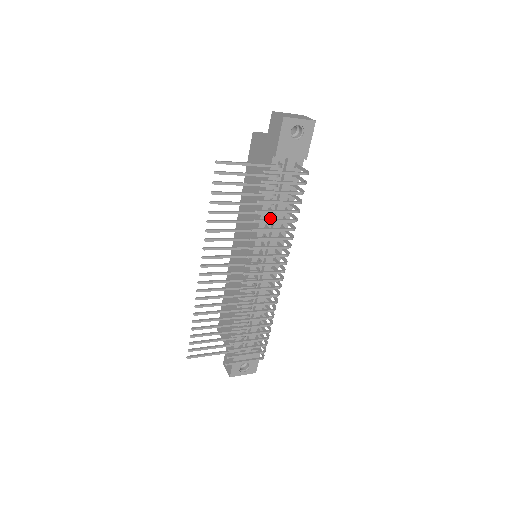
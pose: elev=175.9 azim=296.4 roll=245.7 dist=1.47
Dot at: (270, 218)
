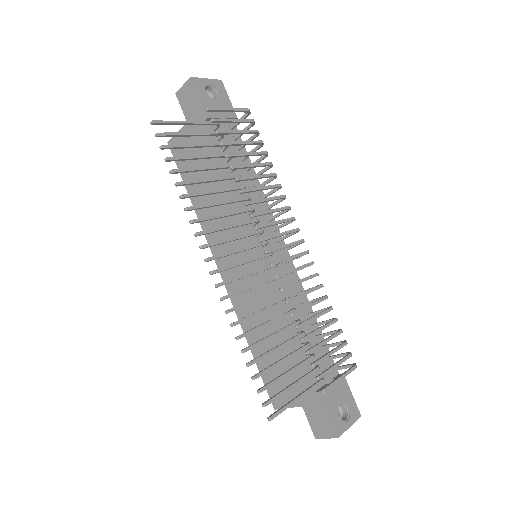
Dot at: occluded
